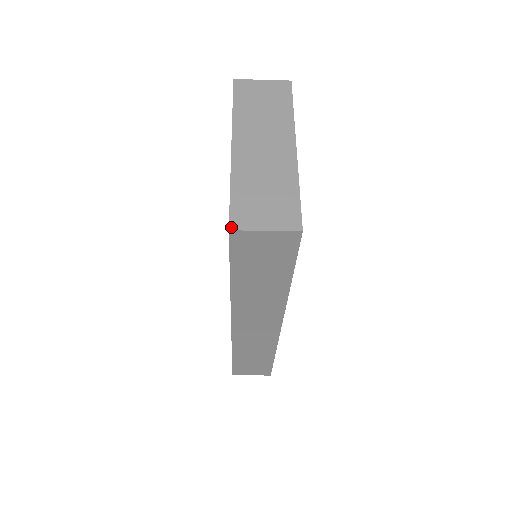
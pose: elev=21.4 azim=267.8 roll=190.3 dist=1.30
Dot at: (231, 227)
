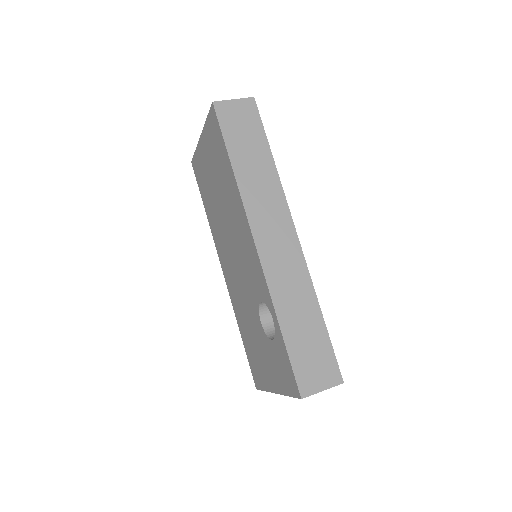
Dot at: occluded
